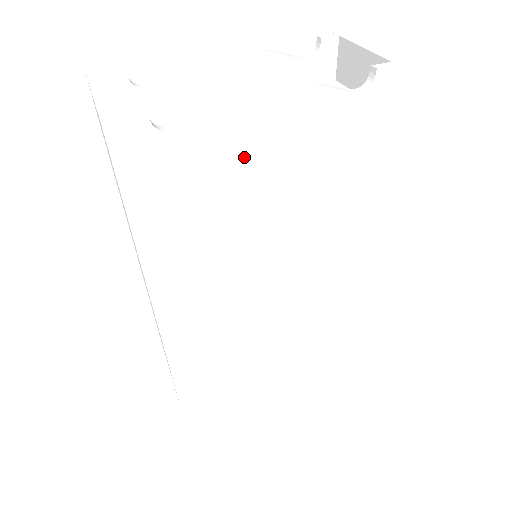
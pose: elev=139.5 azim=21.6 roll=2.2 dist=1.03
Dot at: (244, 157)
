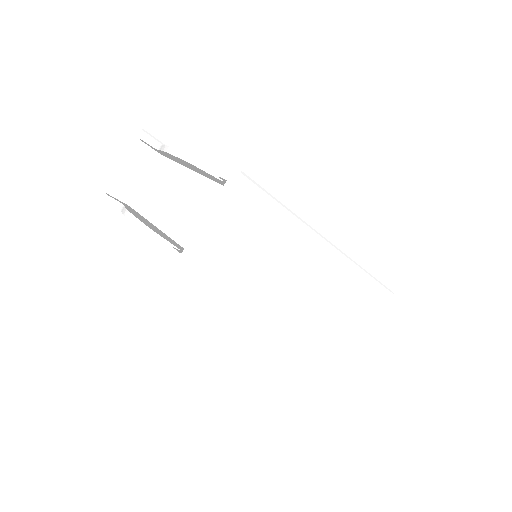
Dot at: occluded
